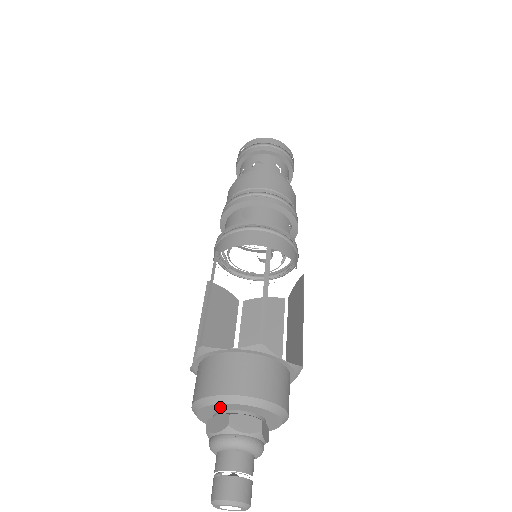
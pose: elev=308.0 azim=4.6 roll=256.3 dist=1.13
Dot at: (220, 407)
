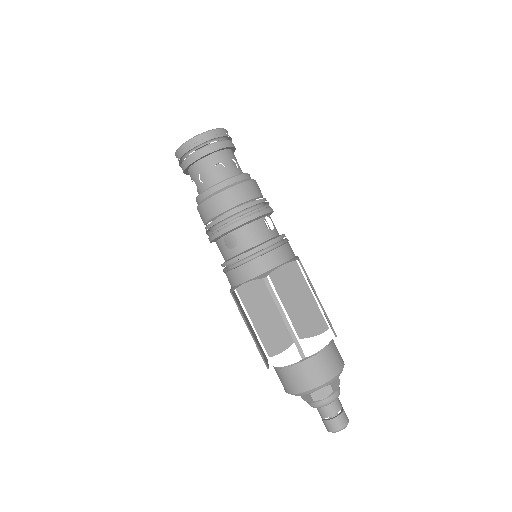
Dot at: occluded
